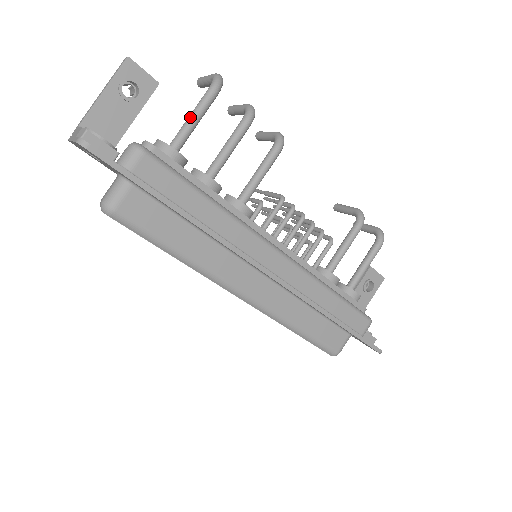
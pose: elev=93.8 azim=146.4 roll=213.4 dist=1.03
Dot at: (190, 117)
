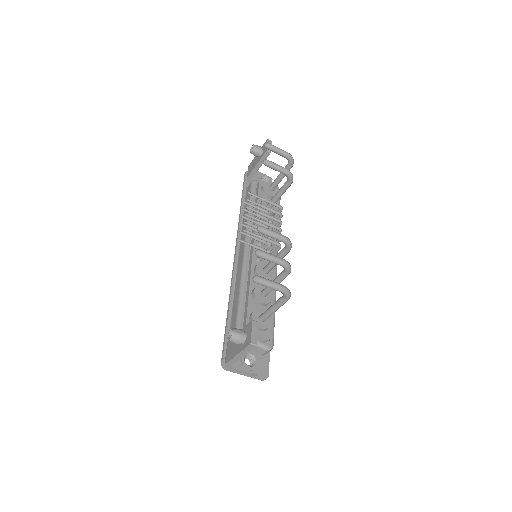
Dot at: occluded
